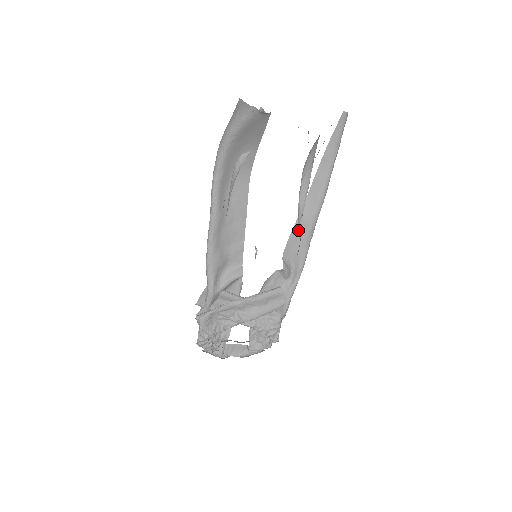
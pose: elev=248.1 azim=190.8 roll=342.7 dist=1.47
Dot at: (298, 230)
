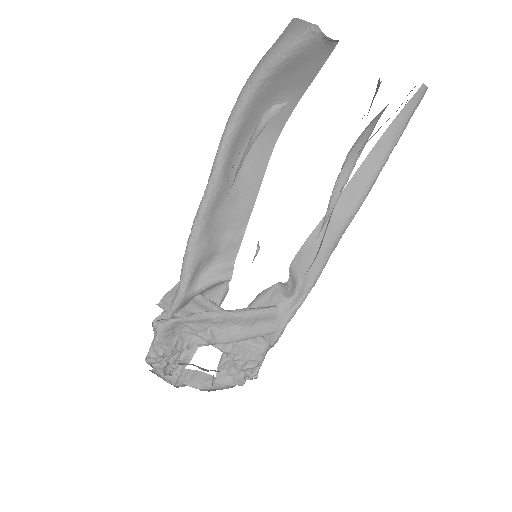
Dot at: (319, 234)
